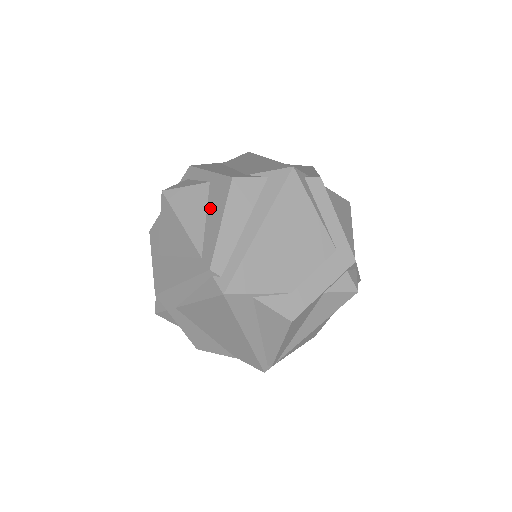
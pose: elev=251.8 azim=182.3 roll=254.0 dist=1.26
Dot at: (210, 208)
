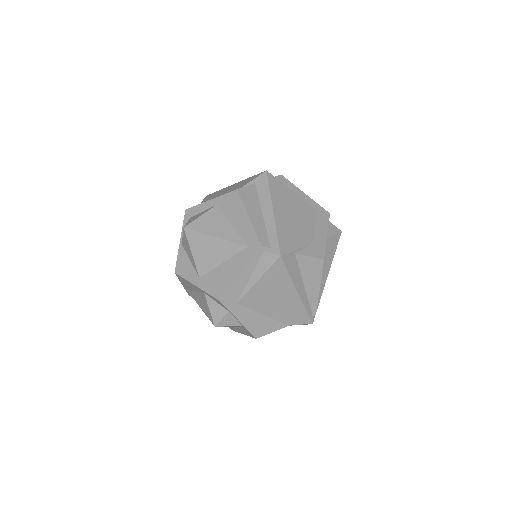
Dot at: (231, 217)
